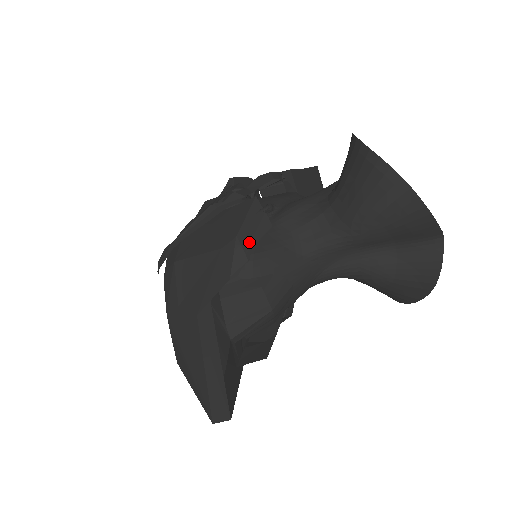
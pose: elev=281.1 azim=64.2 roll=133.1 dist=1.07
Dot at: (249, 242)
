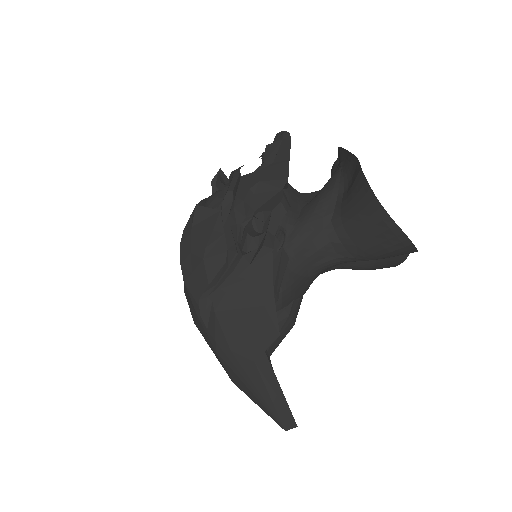
Dot at: (277, 284)
